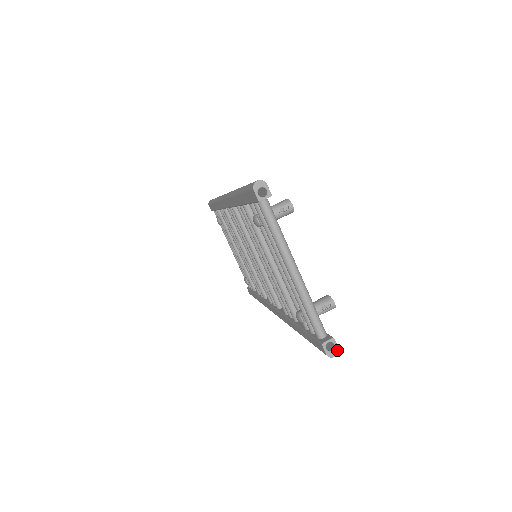
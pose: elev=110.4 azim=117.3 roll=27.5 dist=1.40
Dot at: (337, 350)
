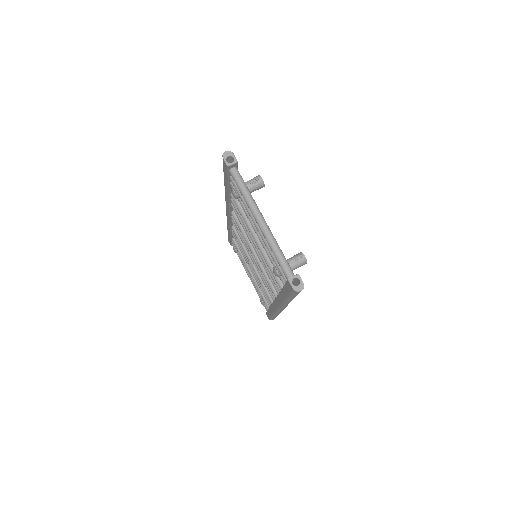
Dot at: (303, 285)
